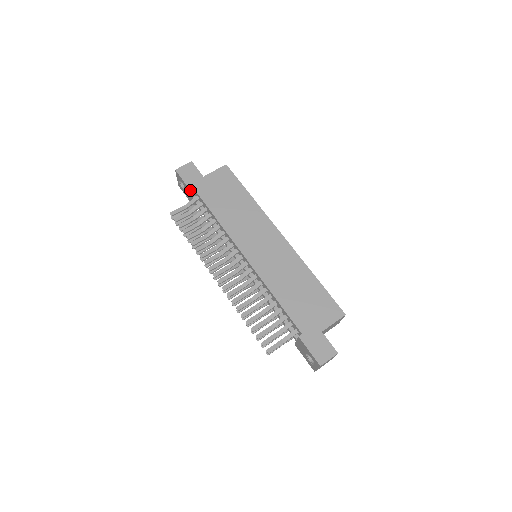
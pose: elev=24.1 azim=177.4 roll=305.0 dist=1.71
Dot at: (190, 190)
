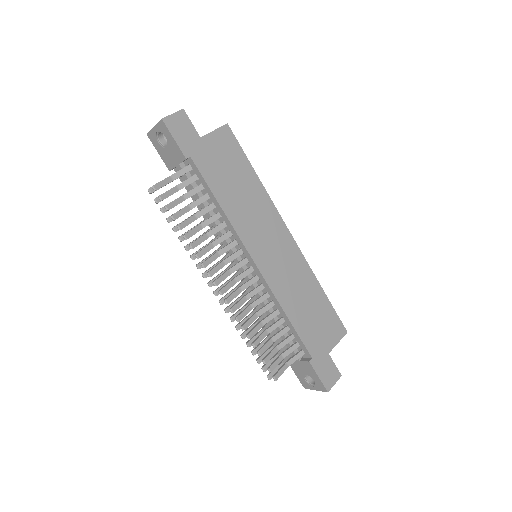
Dot at: (185, 156)
